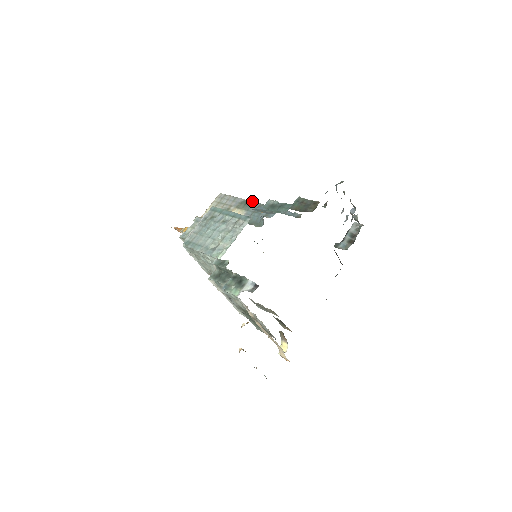
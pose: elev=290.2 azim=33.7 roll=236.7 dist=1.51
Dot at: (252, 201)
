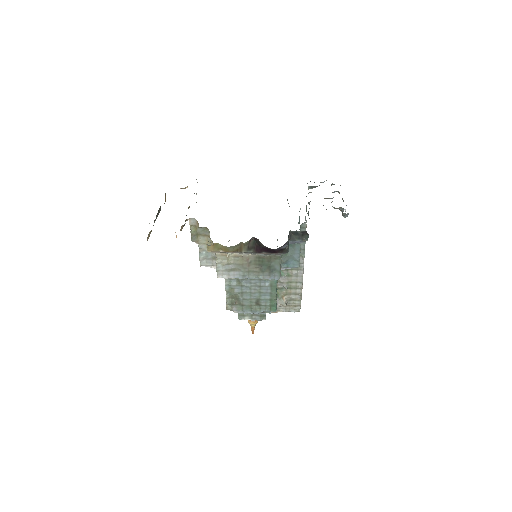
Dot at: occluded
